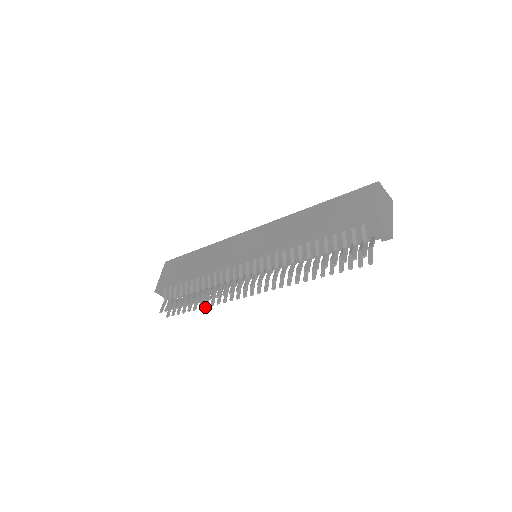
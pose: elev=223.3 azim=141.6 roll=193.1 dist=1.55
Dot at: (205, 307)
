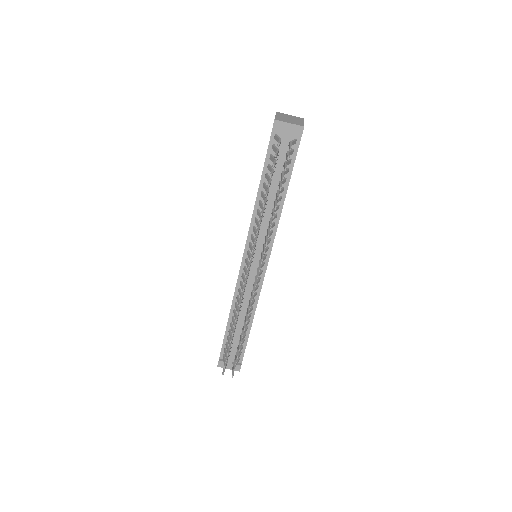
Dot at: occluded
